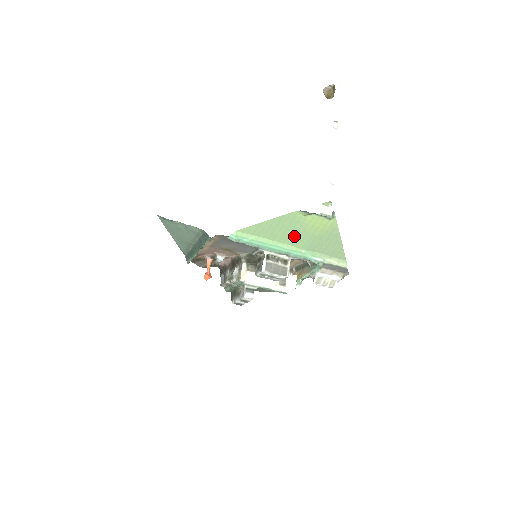
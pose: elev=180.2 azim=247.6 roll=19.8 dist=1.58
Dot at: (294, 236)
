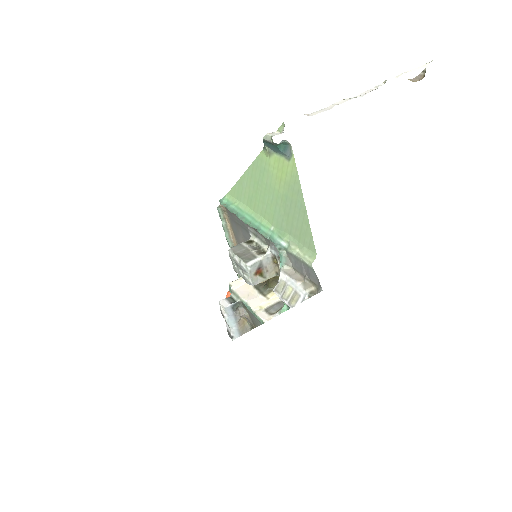
Dot at: (264, 198)
